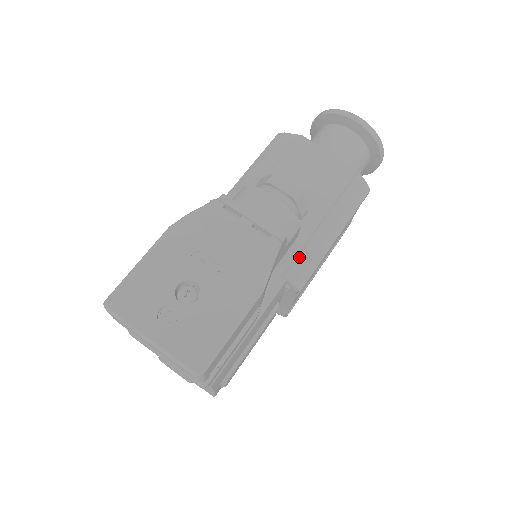
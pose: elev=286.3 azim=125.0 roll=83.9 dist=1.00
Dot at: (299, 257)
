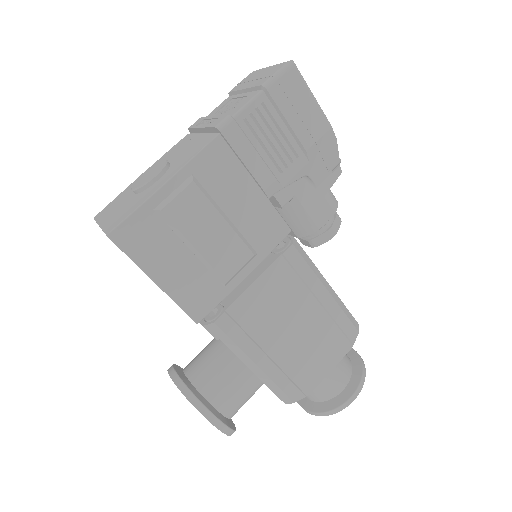
Dot at: occluded
